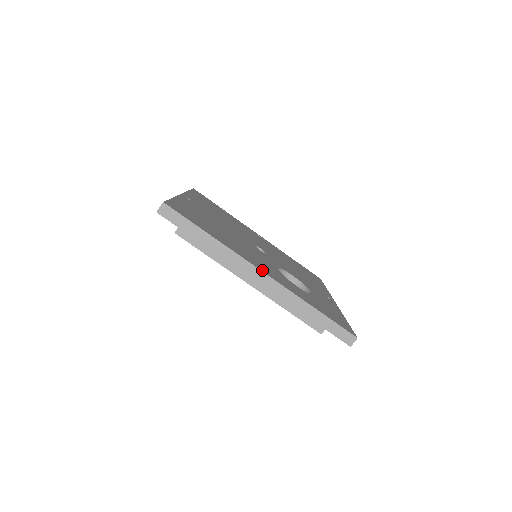
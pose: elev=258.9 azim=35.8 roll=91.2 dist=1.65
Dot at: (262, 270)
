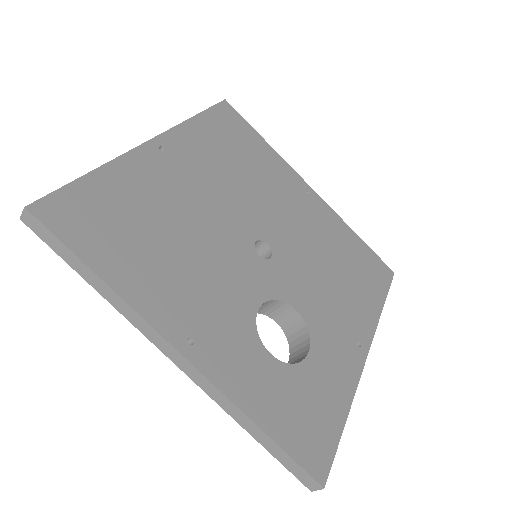
Dot at: (182, 346)
